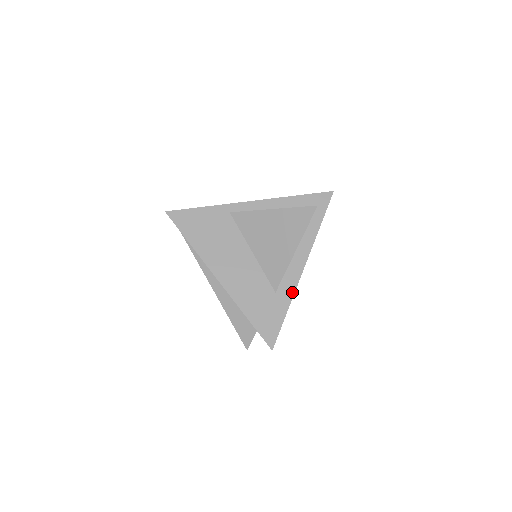
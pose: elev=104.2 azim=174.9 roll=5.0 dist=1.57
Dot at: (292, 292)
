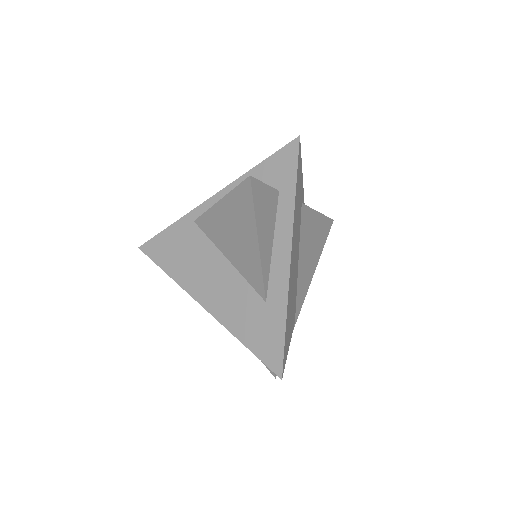
Dot at: (285, 295)
